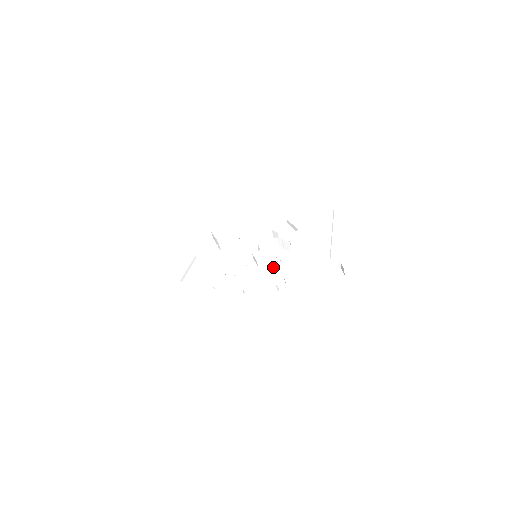
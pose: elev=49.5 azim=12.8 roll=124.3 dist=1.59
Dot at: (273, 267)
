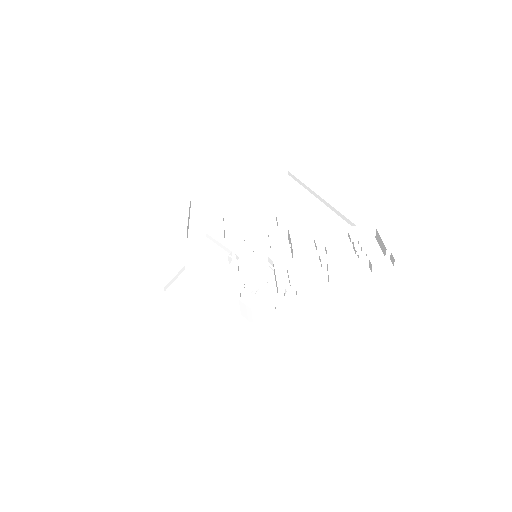
Dot at: occluded
